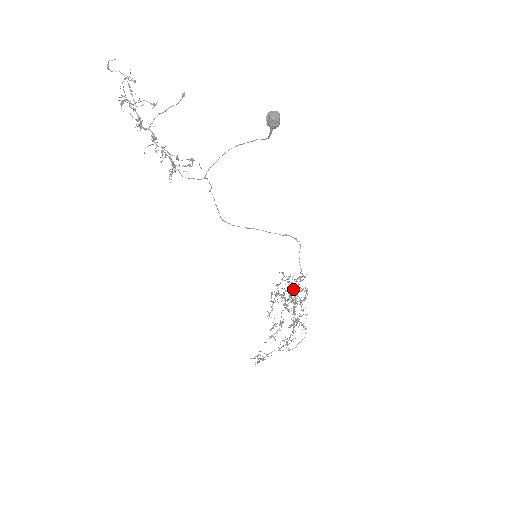
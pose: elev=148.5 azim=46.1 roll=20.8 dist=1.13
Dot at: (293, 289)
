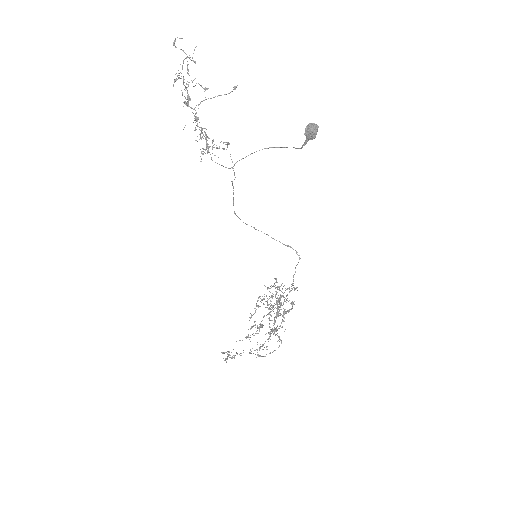
Dot at: (280, 299)
